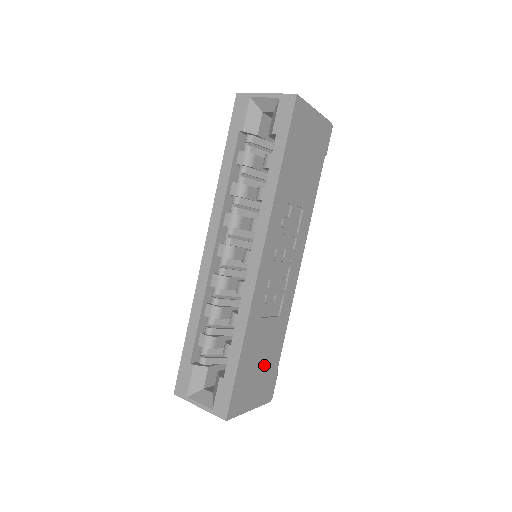
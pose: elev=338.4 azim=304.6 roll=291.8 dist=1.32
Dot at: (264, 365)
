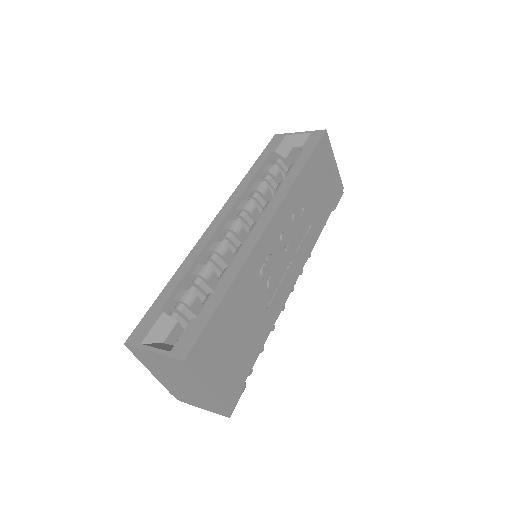
Dot at: (239, 347)
